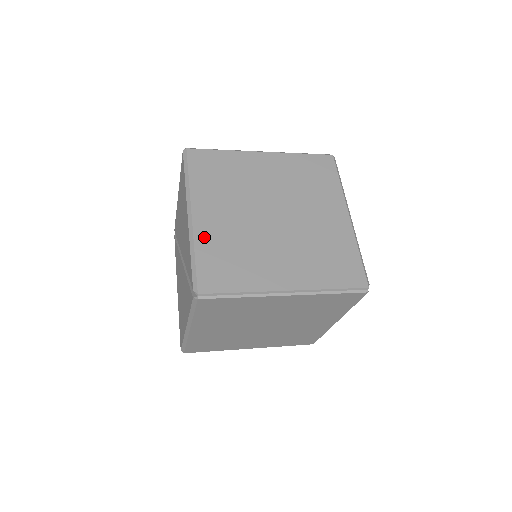
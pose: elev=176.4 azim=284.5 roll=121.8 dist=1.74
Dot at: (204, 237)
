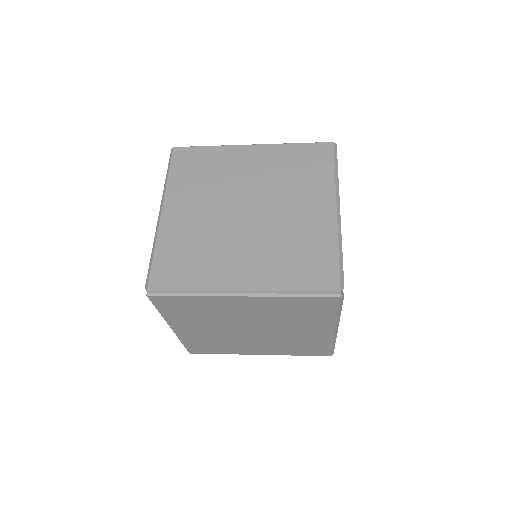
Dot at: (168, 234)
